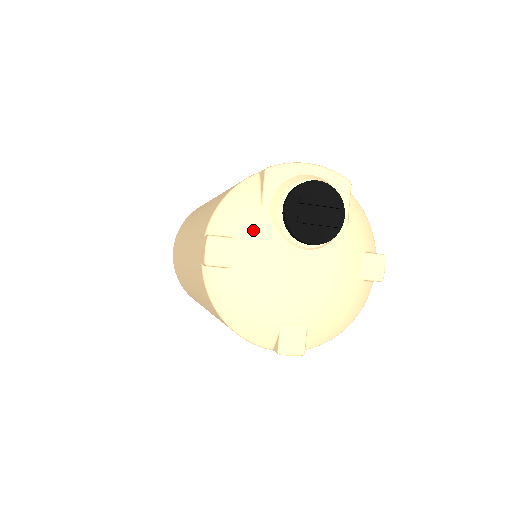
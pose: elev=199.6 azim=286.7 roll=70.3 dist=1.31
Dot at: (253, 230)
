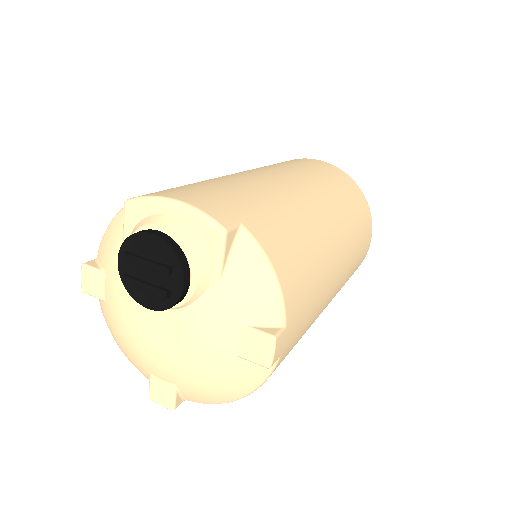
Dot at: (114, 269)
